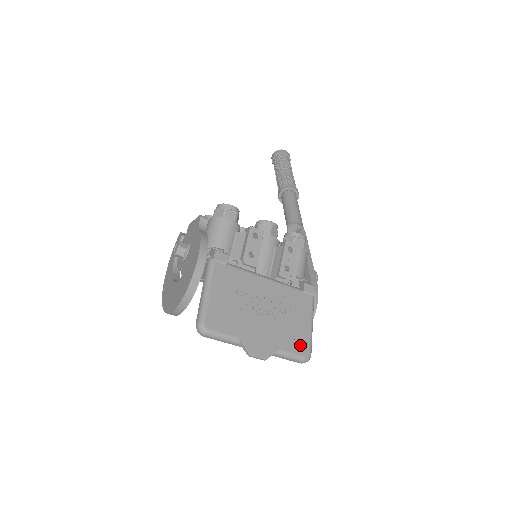
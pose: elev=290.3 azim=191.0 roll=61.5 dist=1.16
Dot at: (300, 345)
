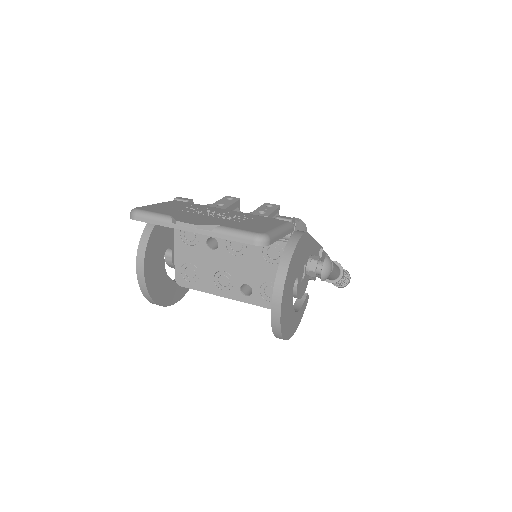
Dot at: (253, 229)
